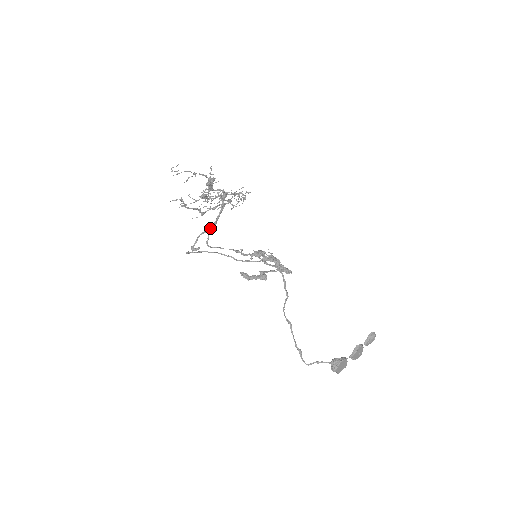
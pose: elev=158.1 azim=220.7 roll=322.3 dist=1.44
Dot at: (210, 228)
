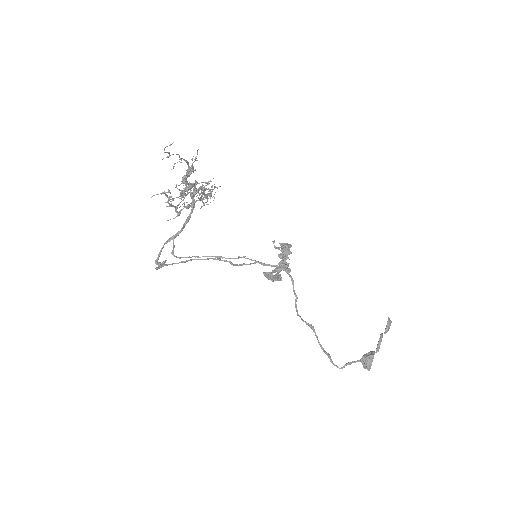
Dot at: (176, 235)
